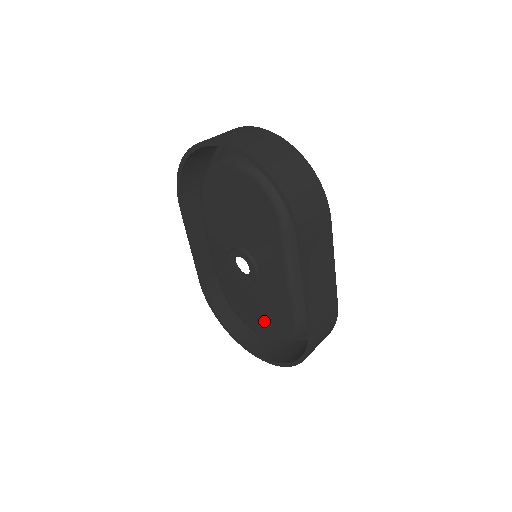
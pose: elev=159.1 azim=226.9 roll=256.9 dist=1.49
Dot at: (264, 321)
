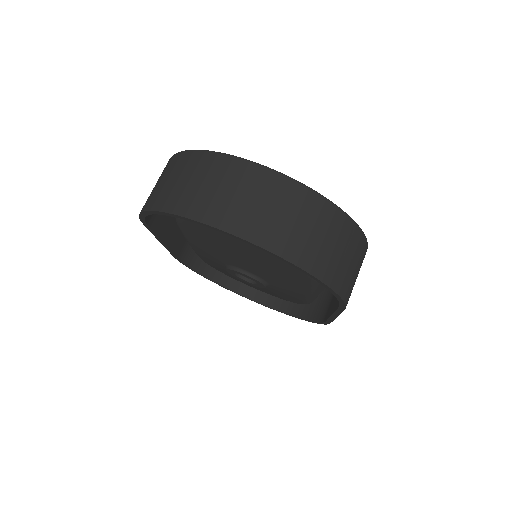
Dot at: (263, 290)
